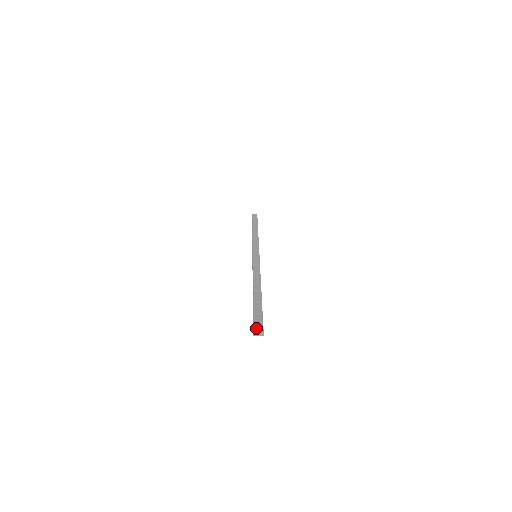
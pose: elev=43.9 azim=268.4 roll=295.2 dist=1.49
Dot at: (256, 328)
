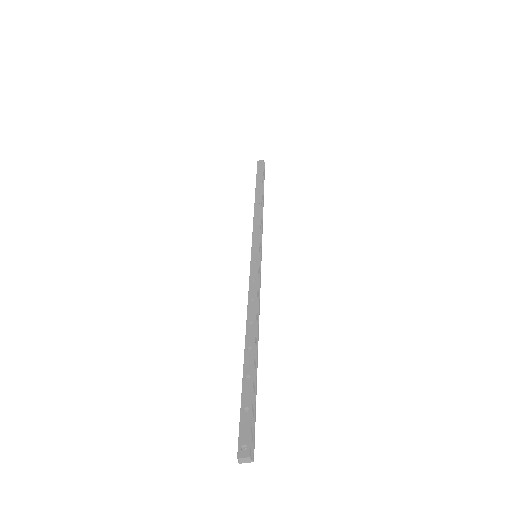
Dot at: (240, 453)
